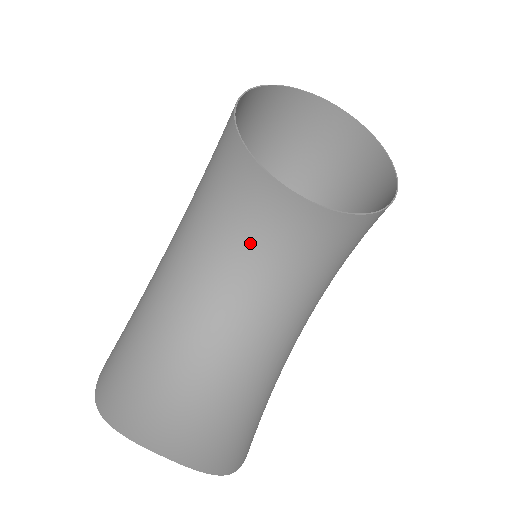
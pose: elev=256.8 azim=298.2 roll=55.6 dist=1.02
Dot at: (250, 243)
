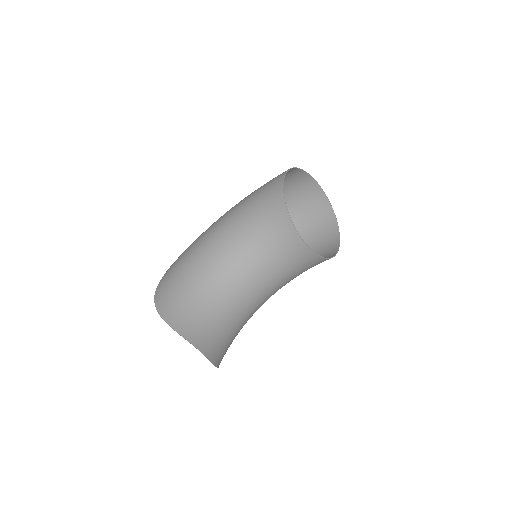
Dot at: (268, 254)
